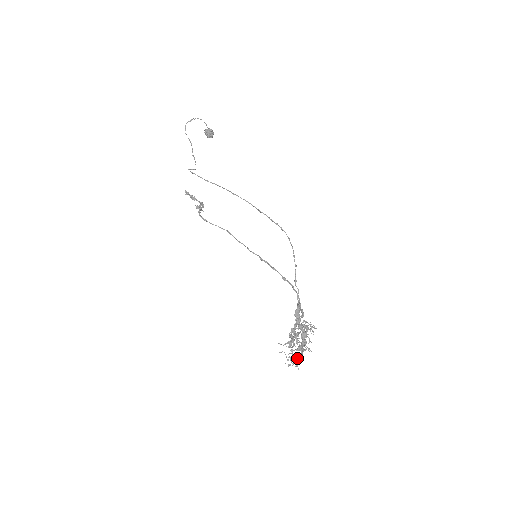
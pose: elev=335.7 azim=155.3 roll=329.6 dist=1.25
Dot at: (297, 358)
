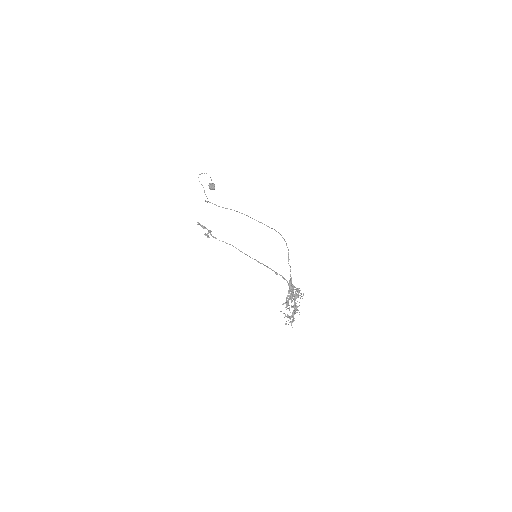
Dot at: (291, 317)
